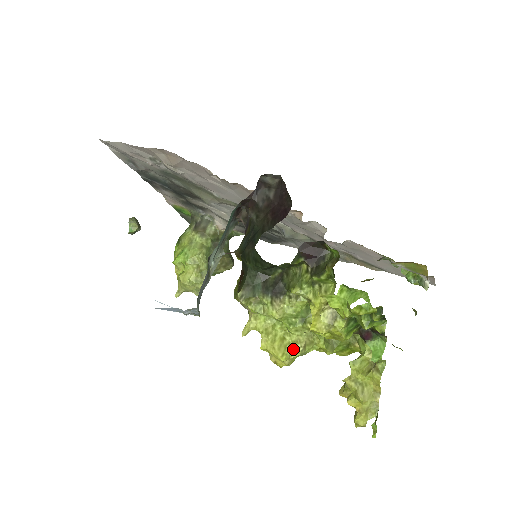
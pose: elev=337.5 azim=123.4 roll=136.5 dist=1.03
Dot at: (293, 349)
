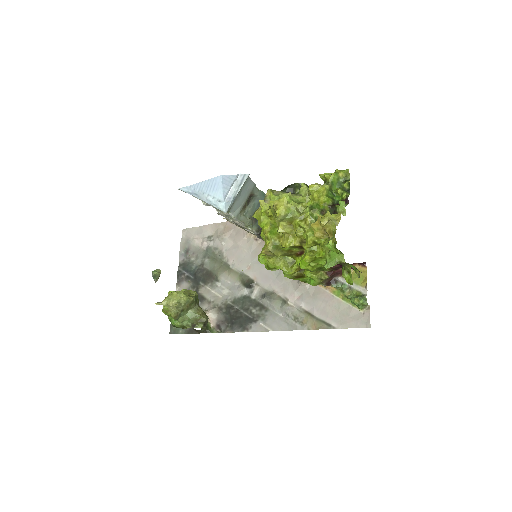
Dot at: (290, 205)
